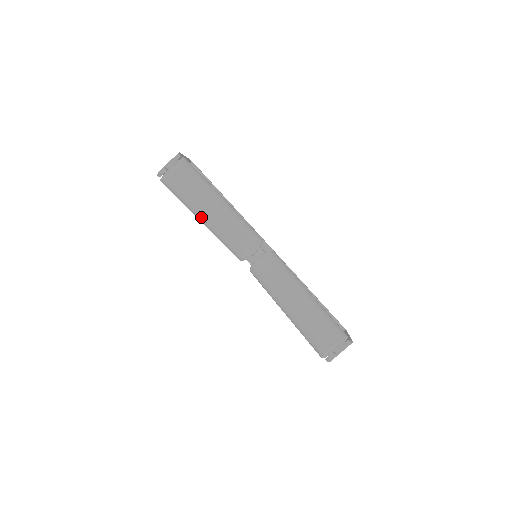
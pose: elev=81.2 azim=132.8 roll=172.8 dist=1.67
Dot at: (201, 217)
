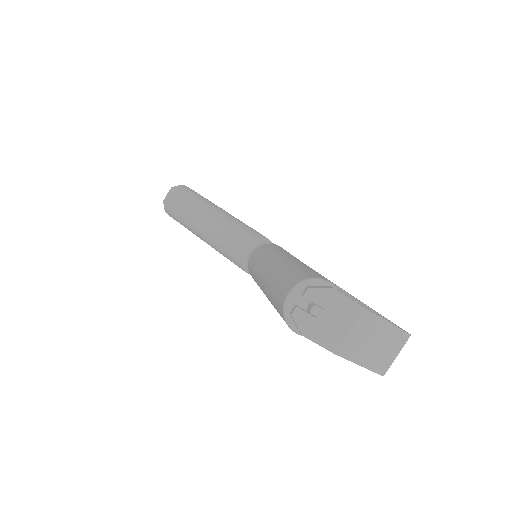
Dot at: (196, 230)
